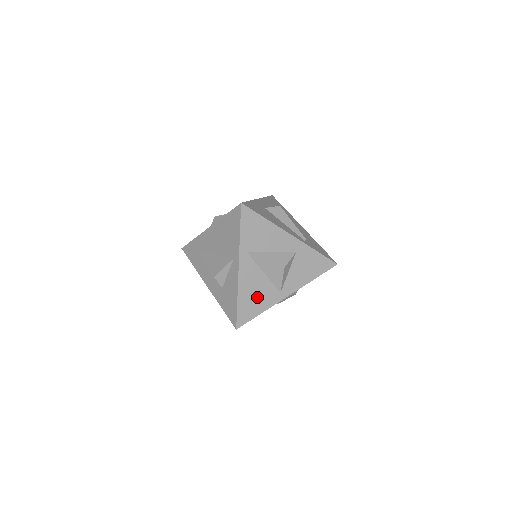
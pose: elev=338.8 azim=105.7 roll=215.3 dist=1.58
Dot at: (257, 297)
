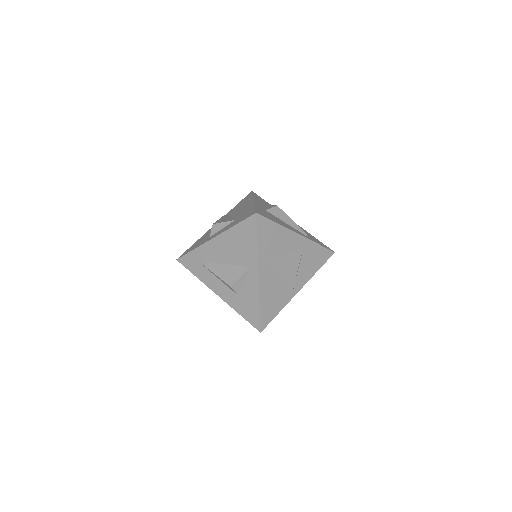
Dot at: (275, 298)
